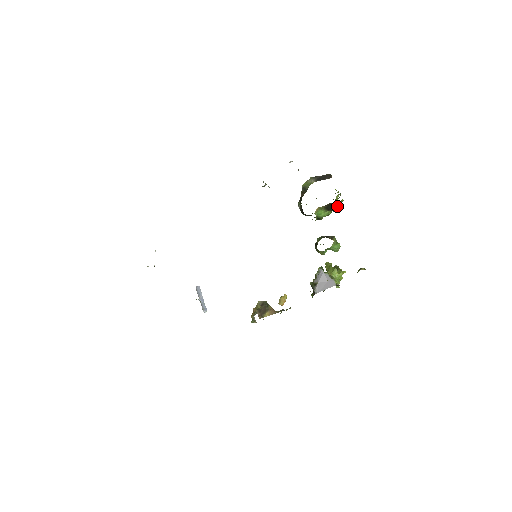
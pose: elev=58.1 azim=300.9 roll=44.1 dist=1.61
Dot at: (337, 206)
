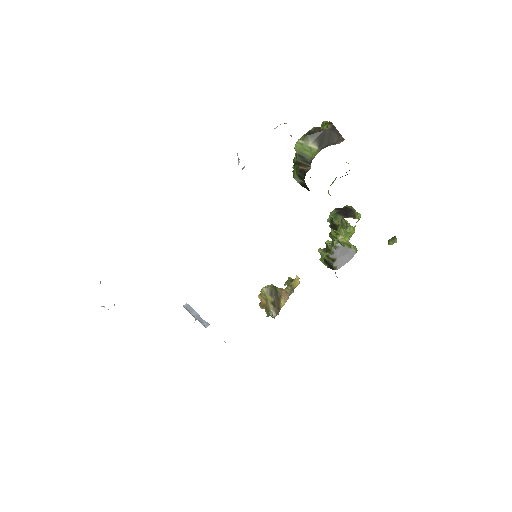
Dot at: occluded
